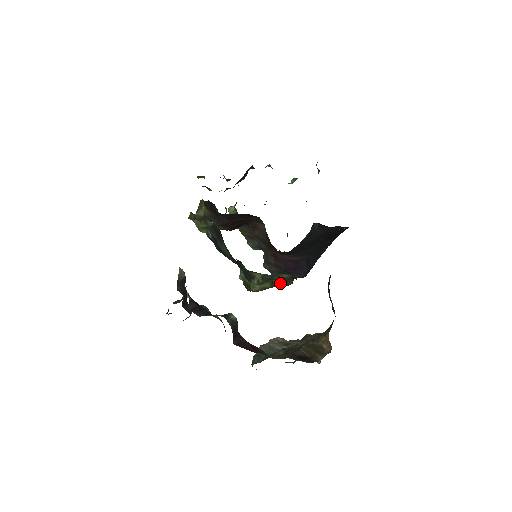
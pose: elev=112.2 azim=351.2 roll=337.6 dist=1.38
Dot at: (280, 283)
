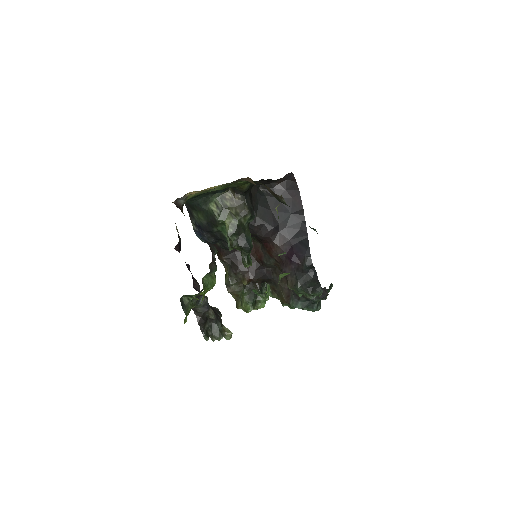
Dot at: (236, 210)
